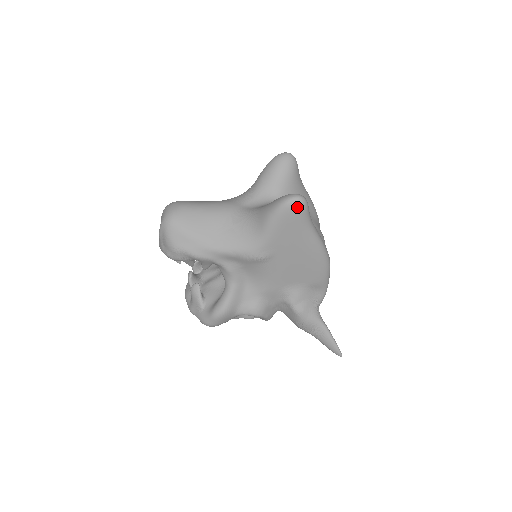
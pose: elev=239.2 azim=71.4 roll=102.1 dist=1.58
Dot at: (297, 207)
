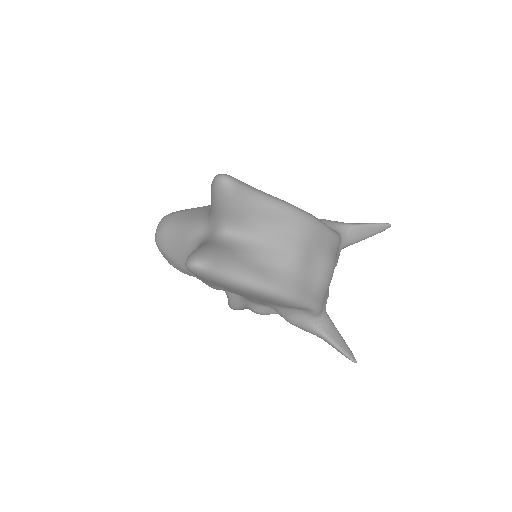
Dot at: (195, 273)
